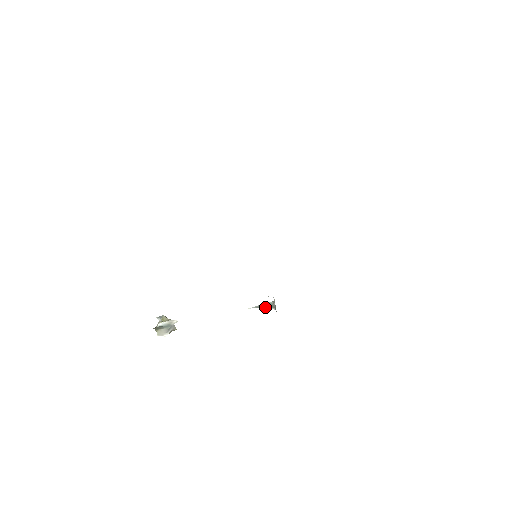
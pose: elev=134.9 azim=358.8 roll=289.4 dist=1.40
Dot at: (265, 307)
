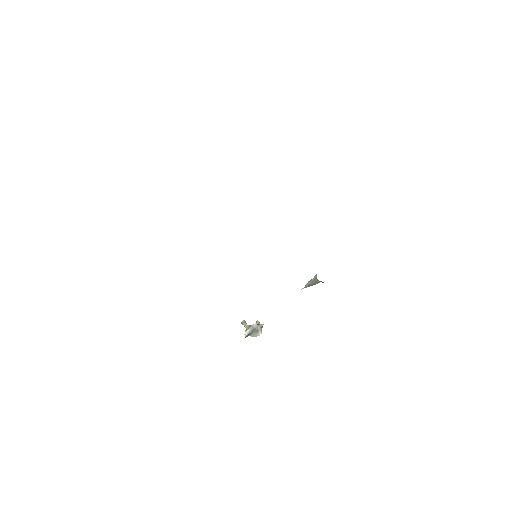
Dot at: (314, 284)
